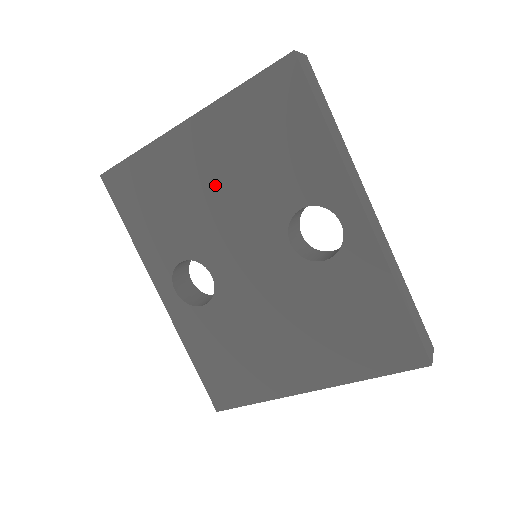
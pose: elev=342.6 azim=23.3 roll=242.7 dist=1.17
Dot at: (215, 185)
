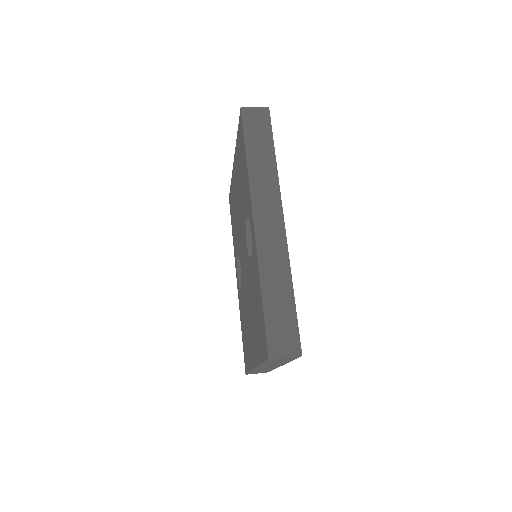
Dot at: (238, 202)
